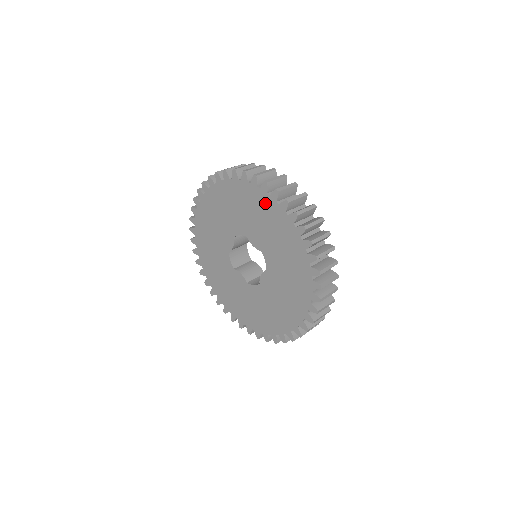
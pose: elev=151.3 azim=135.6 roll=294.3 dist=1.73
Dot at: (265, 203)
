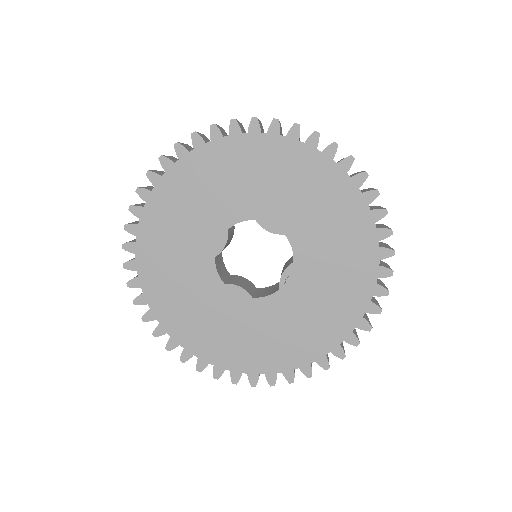
Dot at: (295, 156)
